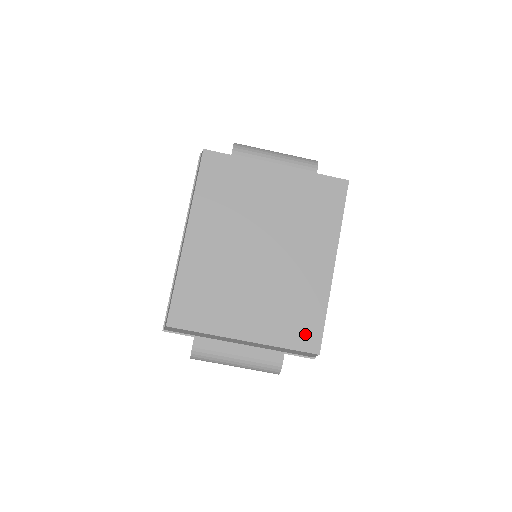
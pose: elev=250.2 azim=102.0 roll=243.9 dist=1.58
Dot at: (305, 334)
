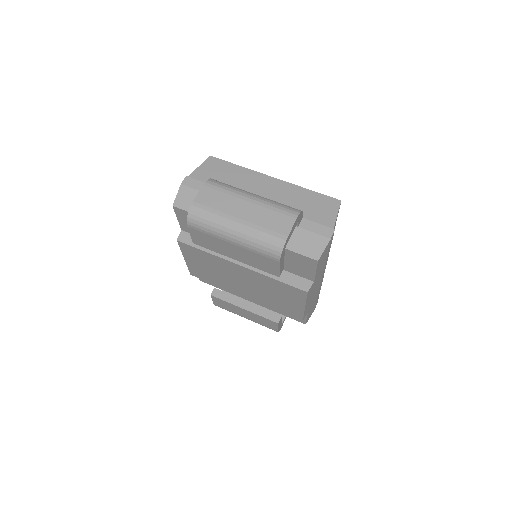
Dot at: occluded
